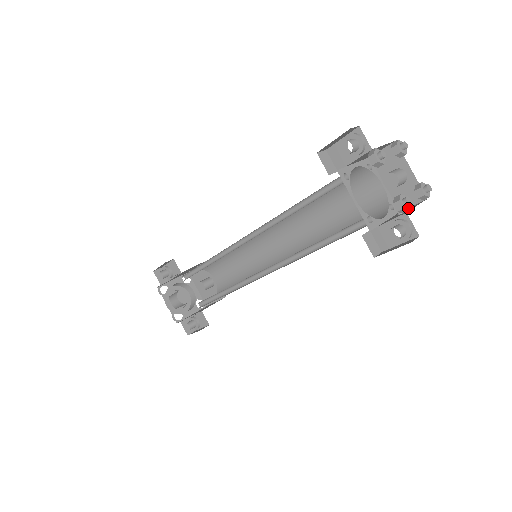
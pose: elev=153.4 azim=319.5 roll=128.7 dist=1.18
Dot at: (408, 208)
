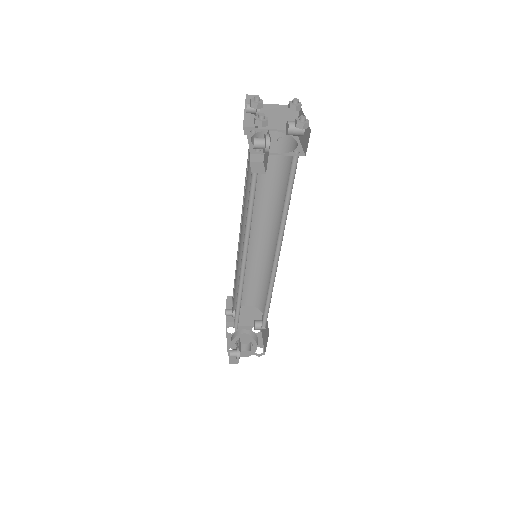
Dot at: (262, 120)
